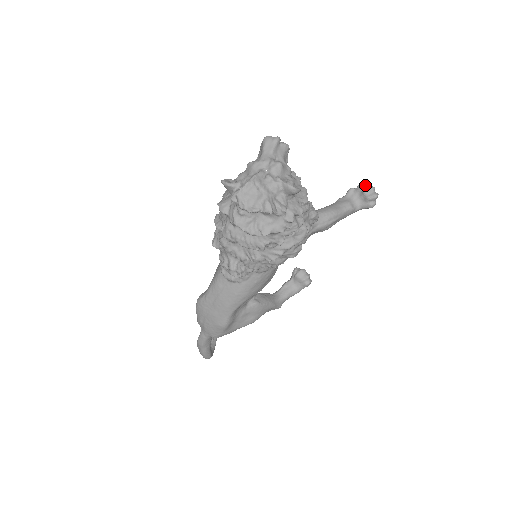
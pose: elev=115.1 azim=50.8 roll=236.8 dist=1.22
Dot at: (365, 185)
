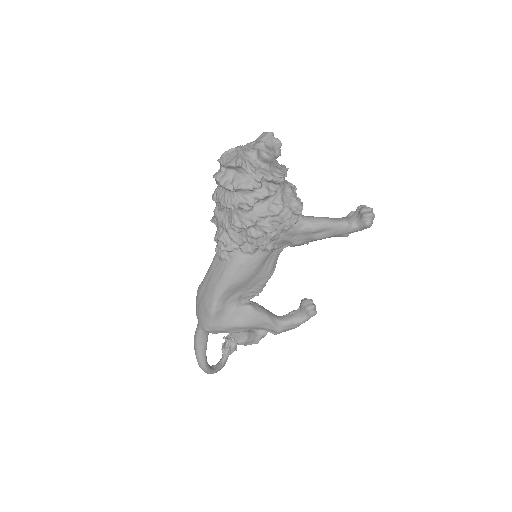
Dot at: (364, 207)
